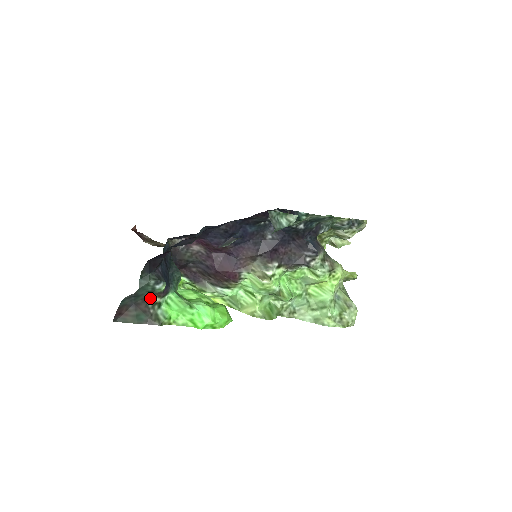
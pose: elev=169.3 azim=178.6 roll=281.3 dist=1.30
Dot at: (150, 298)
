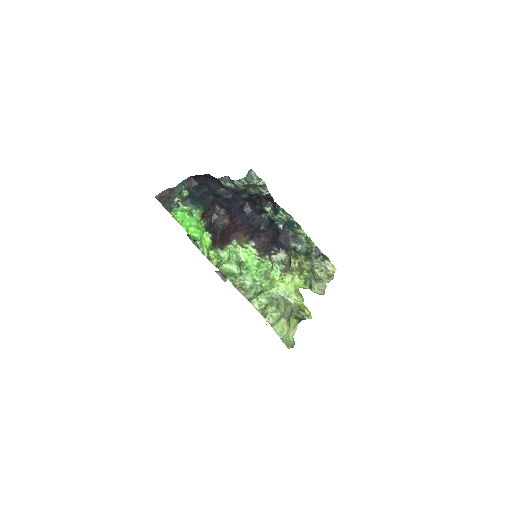
Dot at: (178, 200)
